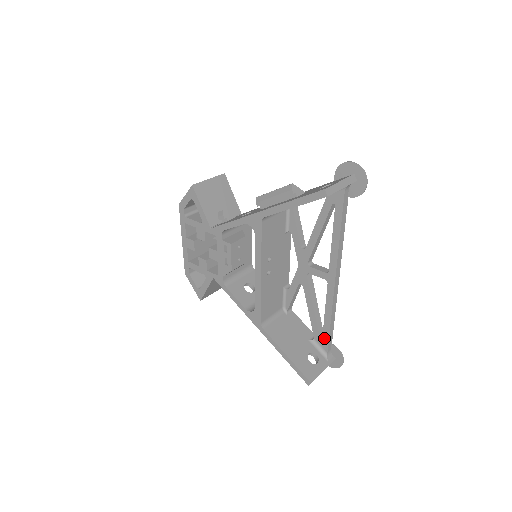
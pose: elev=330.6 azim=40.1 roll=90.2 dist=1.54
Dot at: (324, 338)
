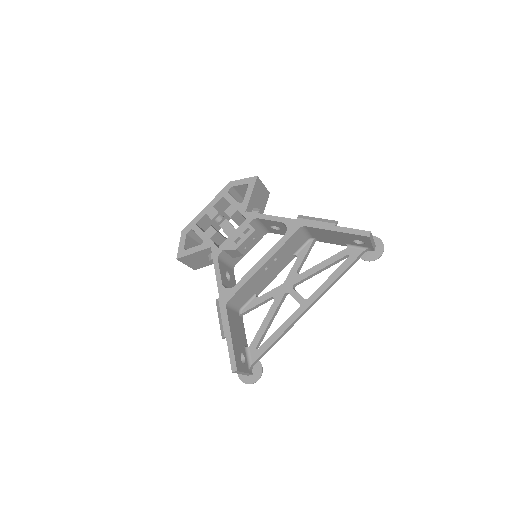
Dot at: (260, 350)
